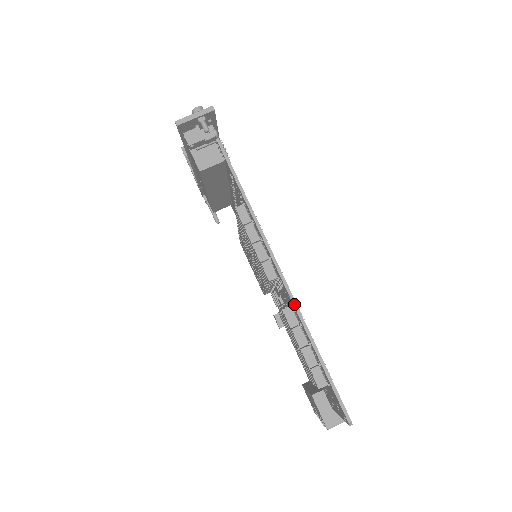
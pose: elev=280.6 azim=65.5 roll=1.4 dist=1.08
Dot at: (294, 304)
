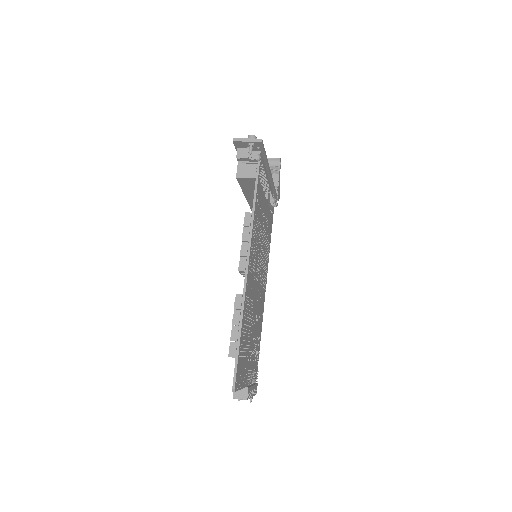
Dot at: (243, 293)
